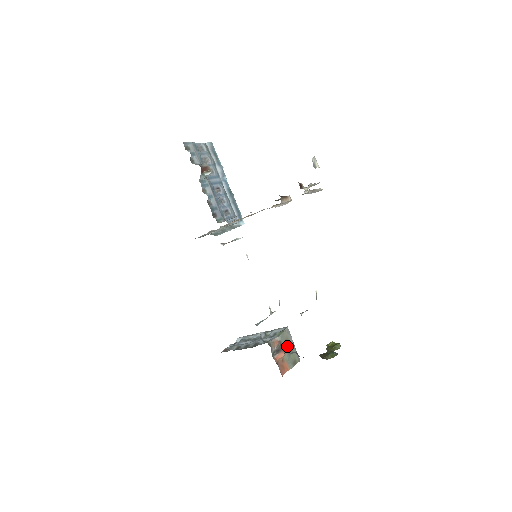
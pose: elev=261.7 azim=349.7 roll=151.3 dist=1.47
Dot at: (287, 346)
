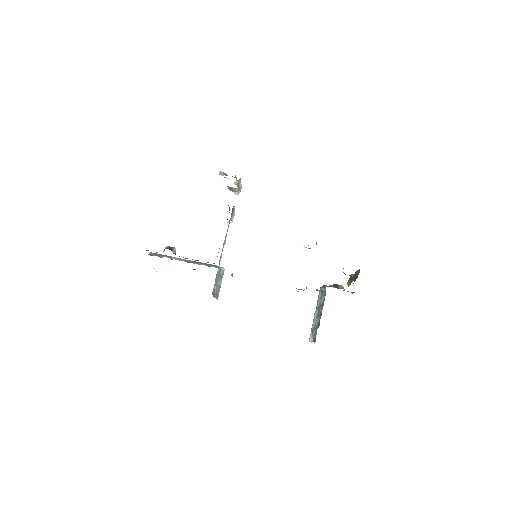
Dot at: occluded
